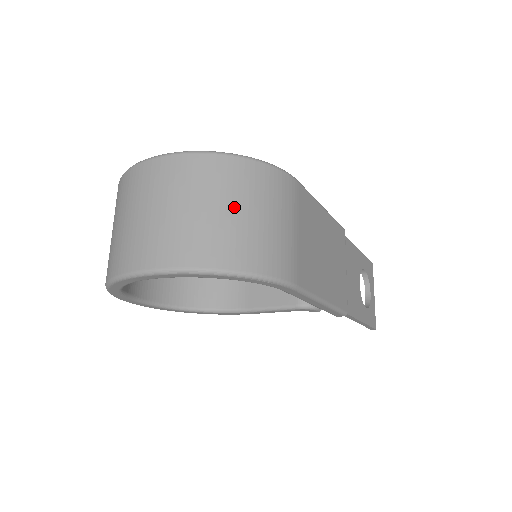
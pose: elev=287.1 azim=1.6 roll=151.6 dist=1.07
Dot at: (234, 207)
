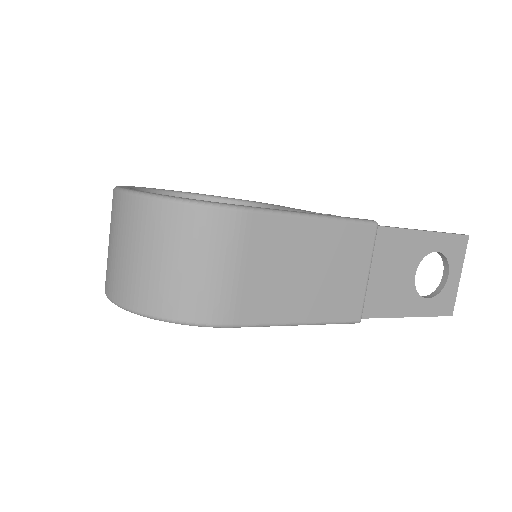
Dot at: (159, 255)
